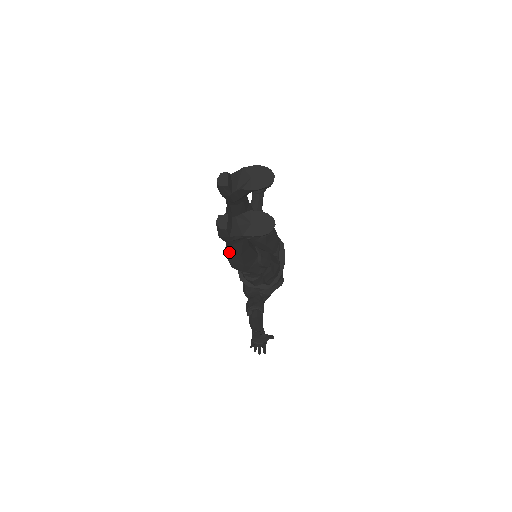
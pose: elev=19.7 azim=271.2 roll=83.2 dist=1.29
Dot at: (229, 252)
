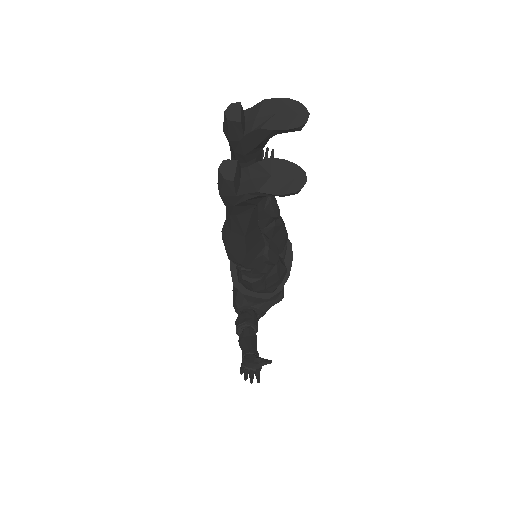
Dot at: (228, 231)
